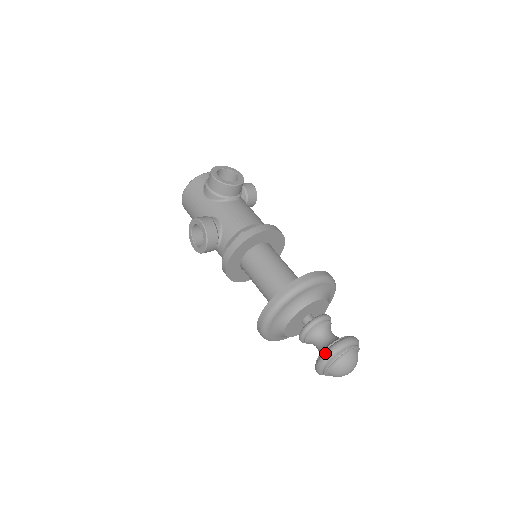
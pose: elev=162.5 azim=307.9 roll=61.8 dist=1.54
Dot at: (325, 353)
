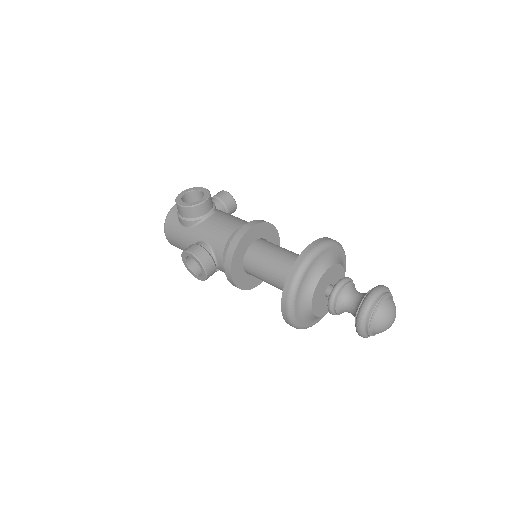
Dot at: (358, 316)
